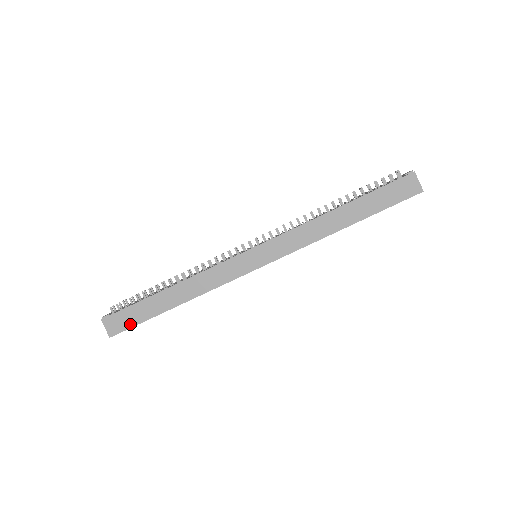
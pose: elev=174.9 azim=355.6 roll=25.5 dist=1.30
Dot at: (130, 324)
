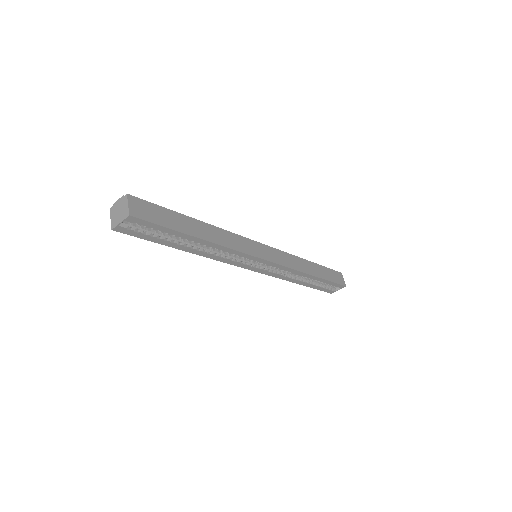
Dot at: (156, 220)
